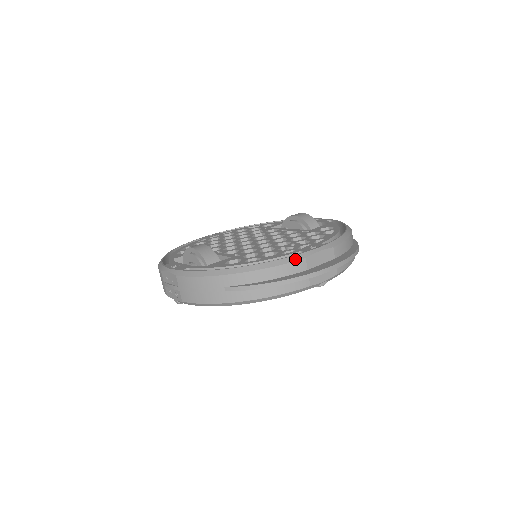
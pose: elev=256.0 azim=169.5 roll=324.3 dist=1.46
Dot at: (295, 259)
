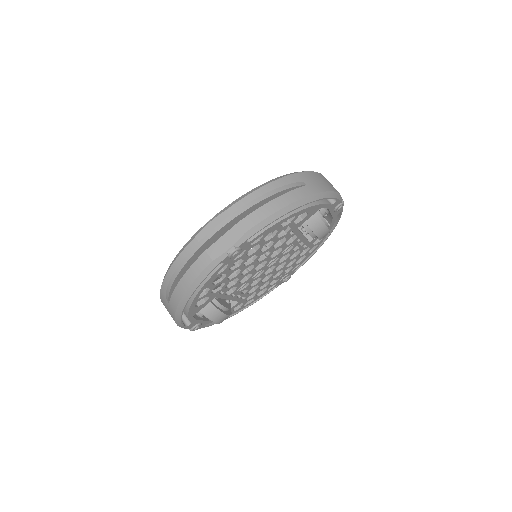
Dot at: (188, 244)
